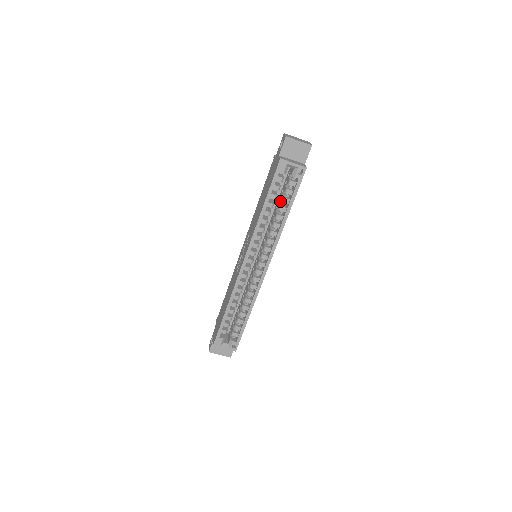
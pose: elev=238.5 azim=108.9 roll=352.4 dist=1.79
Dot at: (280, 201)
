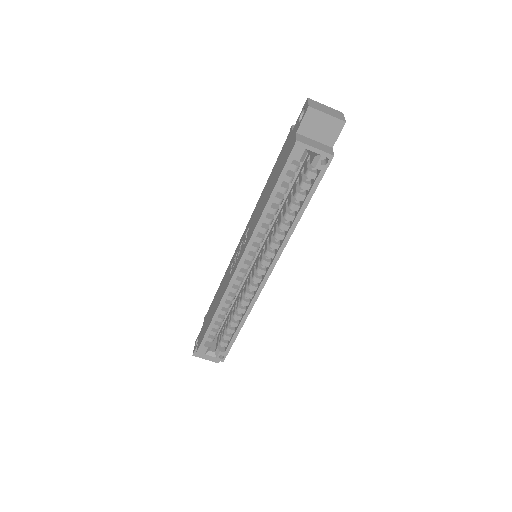
Dot at: (292, 195)
